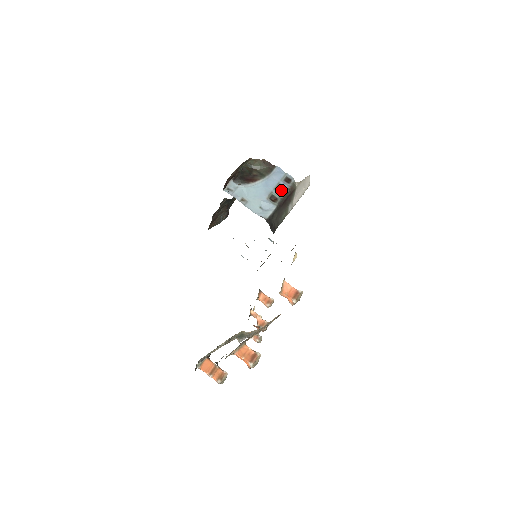
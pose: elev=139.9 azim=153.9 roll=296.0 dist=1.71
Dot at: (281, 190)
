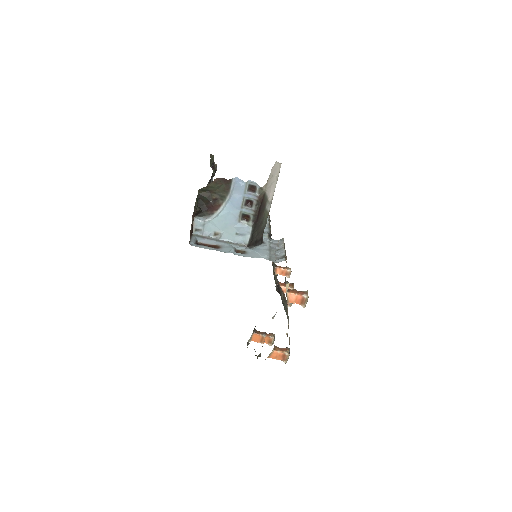
Dot at: (249, 203)
